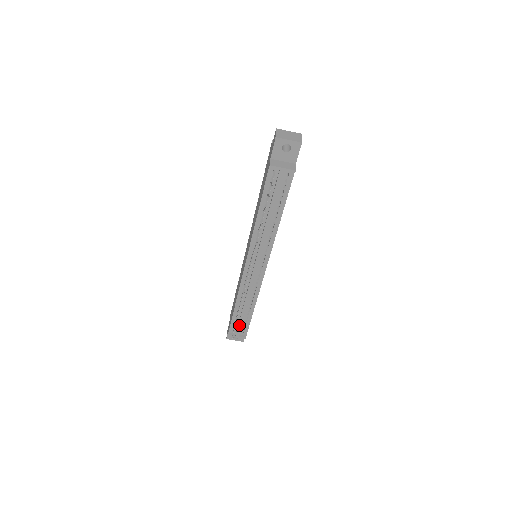
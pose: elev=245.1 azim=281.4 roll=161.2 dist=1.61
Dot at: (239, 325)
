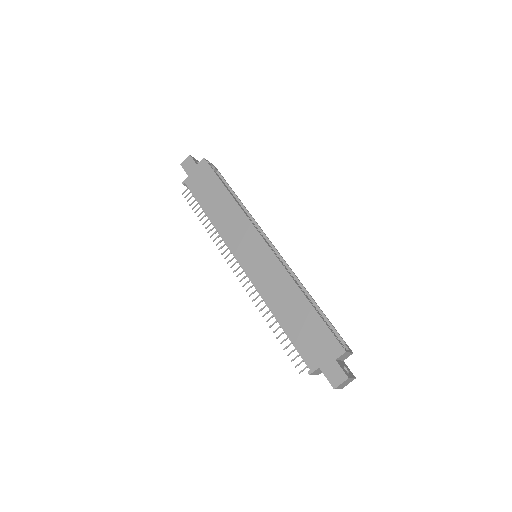
Dot at: occluded
